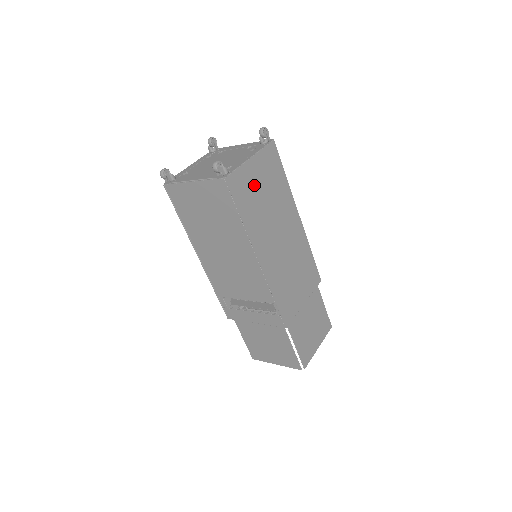
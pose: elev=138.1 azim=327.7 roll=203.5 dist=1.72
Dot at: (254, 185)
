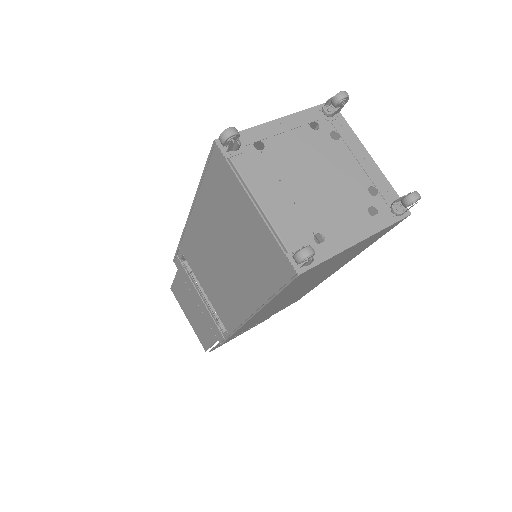
Dot at: (326, 265)
